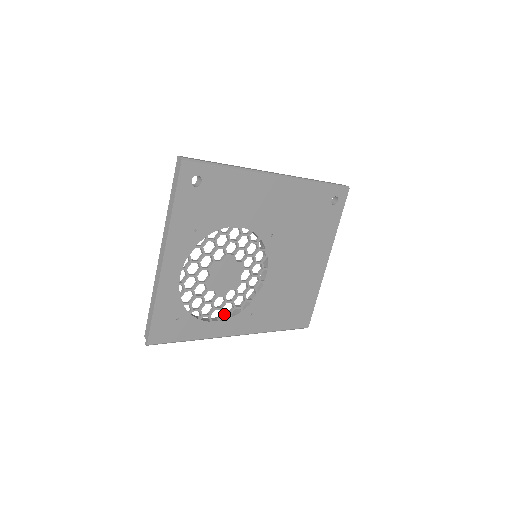
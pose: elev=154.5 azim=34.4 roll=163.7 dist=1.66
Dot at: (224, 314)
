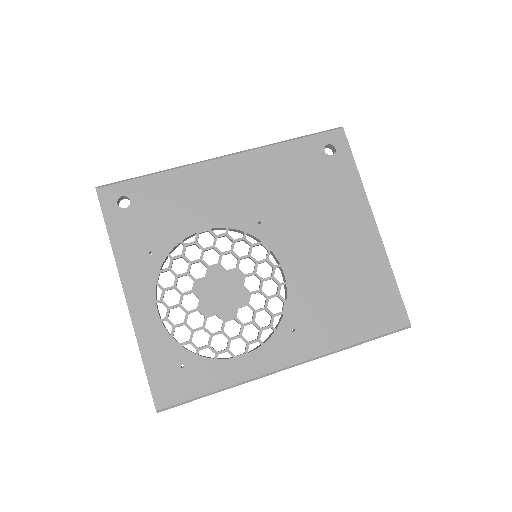
Dot at: (249, 342)
